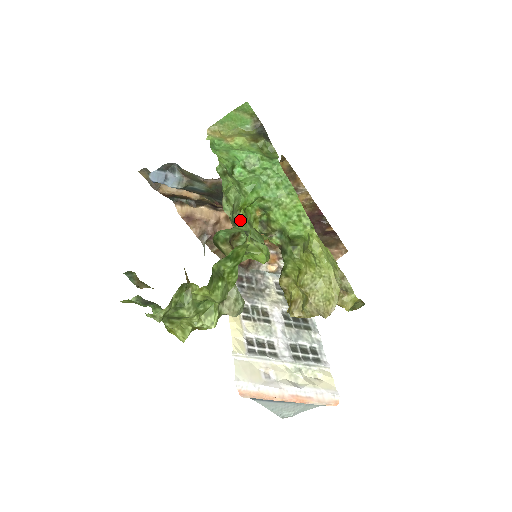
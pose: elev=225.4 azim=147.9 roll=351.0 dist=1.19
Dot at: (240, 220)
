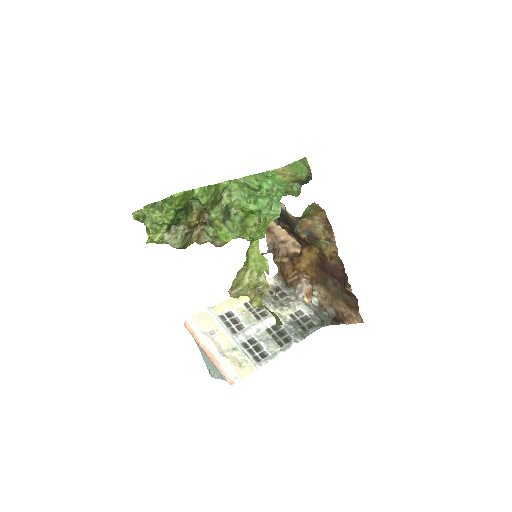
Dot at: (235, 214)
